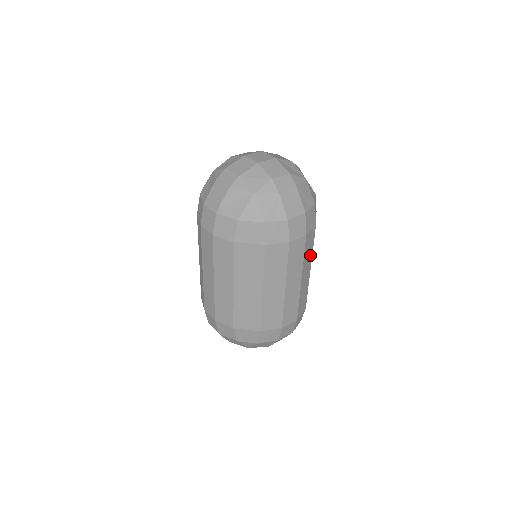
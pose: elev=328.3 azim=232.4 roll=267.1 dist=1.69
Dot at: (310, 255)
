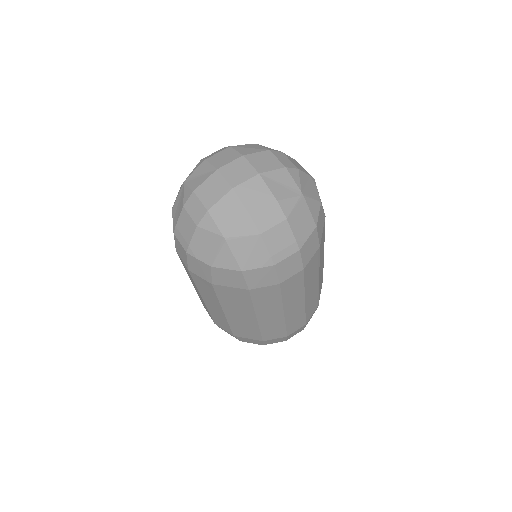
Dot at: (315, 272)
